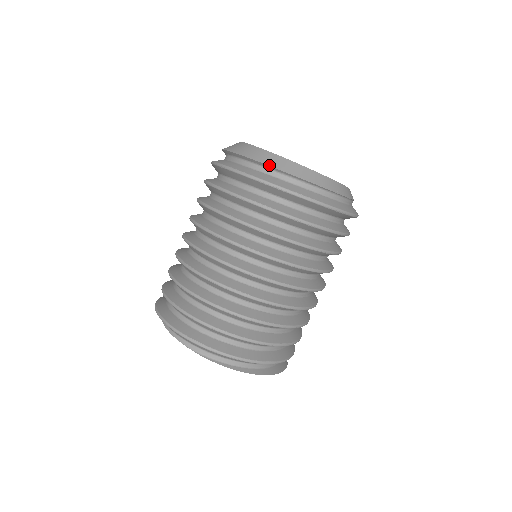
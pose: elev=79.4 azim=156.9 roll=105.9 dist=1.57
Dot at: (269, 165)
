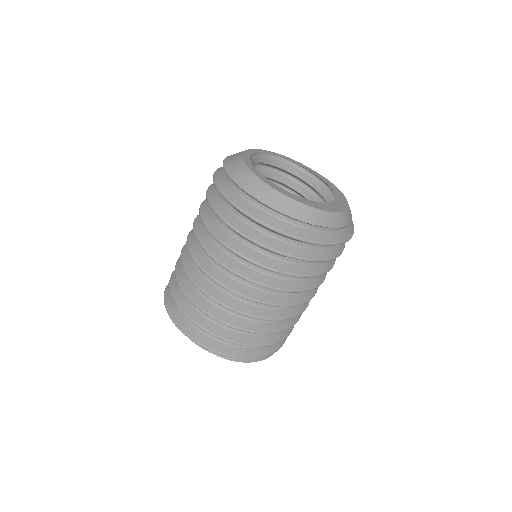
Dot at: (290, 216)
